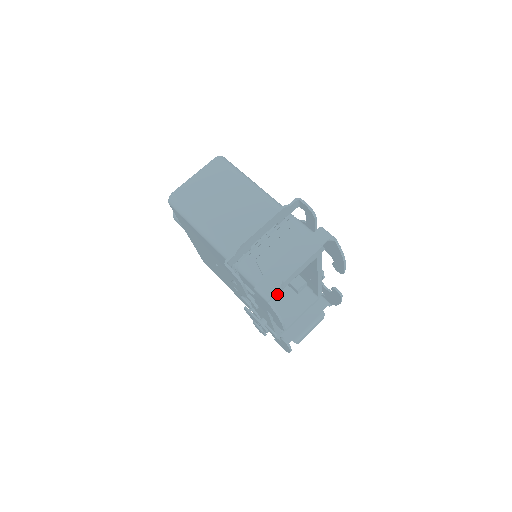
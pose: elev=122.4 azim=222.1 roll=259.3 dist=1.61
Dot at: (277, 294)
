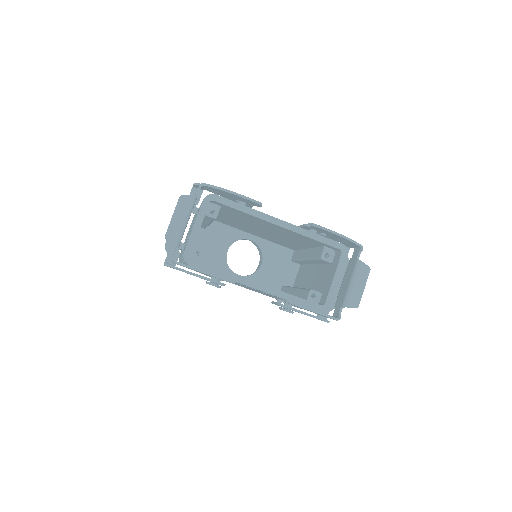
Dot at: (321, 278)
